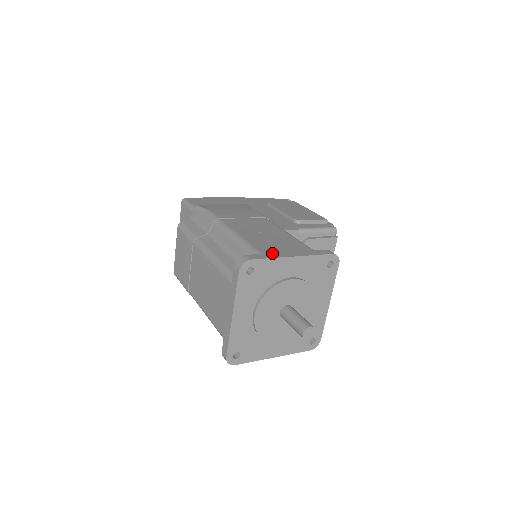
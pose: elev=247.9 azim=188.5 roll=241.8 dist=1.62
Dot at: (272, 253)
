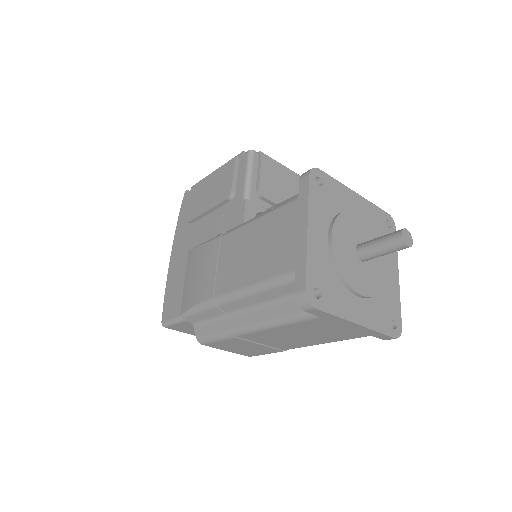
Dot at: (296, 256)
